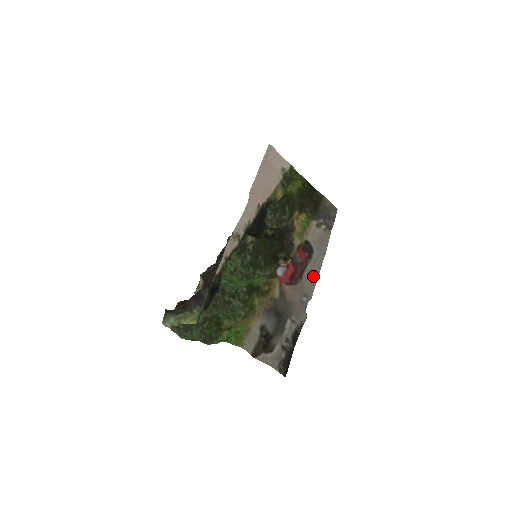
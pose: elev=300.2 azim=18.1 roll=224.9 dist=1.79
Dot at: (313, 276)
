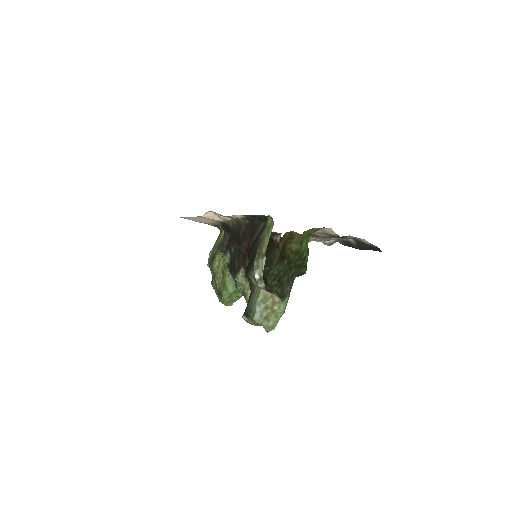
Dot at: occluded
